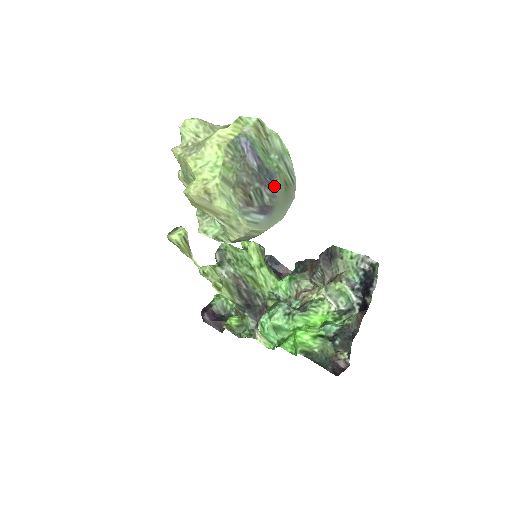
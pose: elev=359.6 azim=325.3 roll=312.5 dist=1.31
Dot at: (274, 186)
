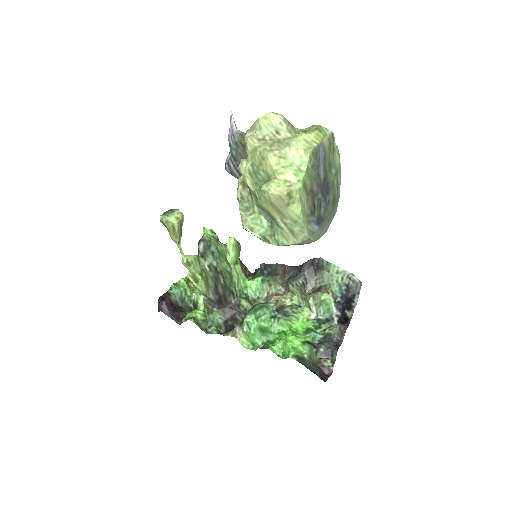
Dot at: (328, 199)
